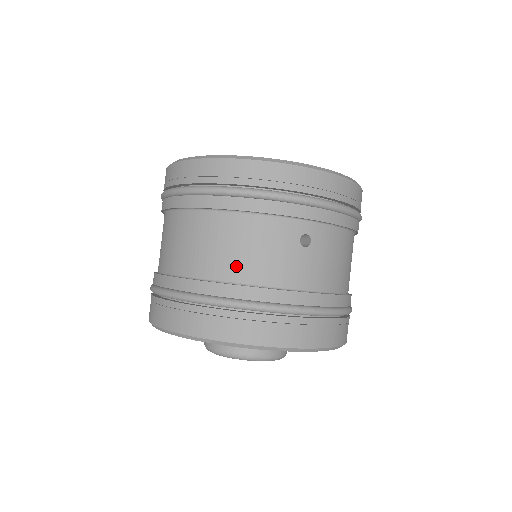
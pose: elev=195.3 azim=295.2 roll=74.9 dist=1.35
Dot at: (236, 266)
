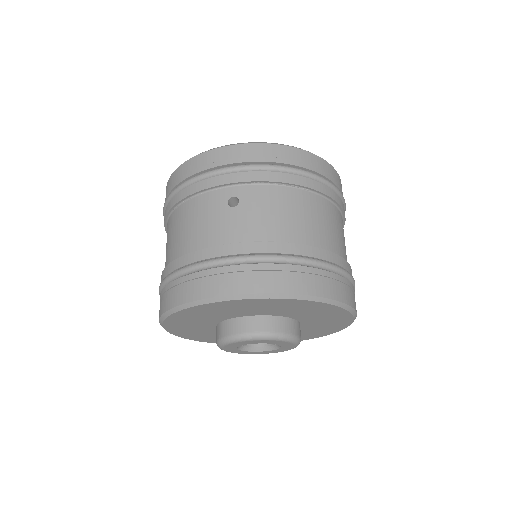
Dot at: (183, 243)
